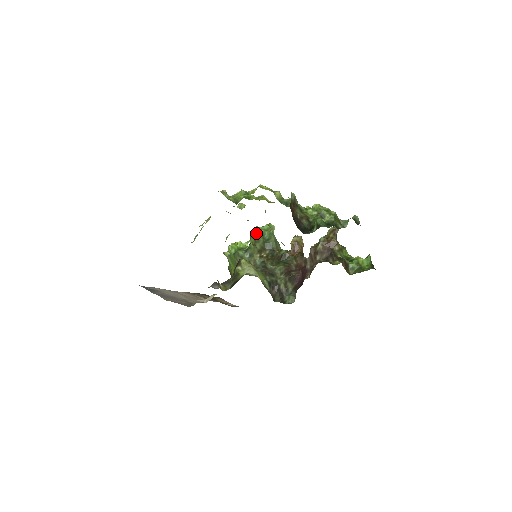
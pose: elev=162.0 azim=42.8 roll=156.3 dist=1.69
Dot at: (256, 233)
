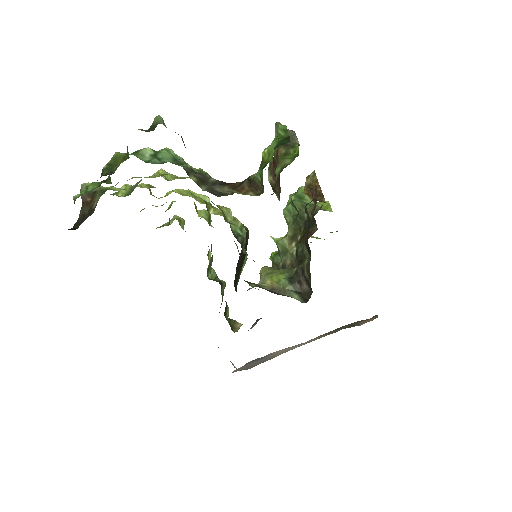
Dot at: occluded
